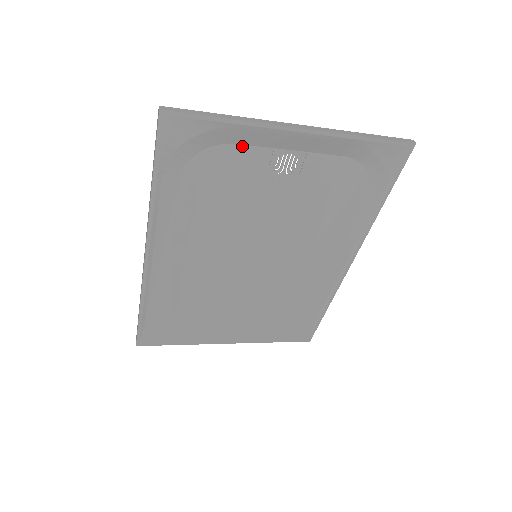
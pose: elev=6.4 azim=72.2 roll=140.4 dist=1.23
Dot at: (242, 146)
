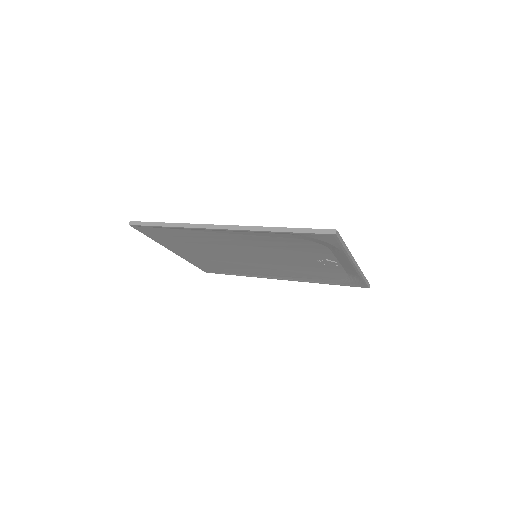
Dot at: (331, 251)
